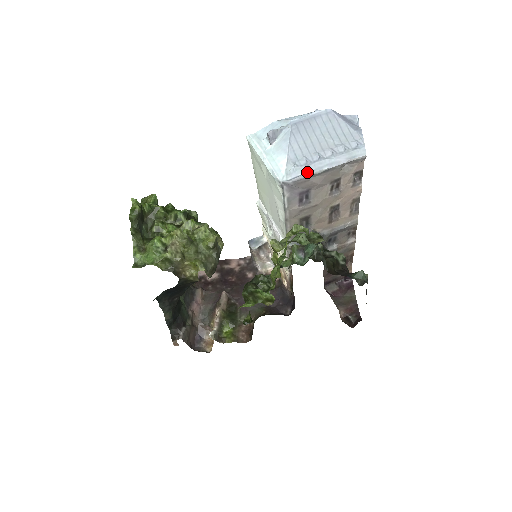
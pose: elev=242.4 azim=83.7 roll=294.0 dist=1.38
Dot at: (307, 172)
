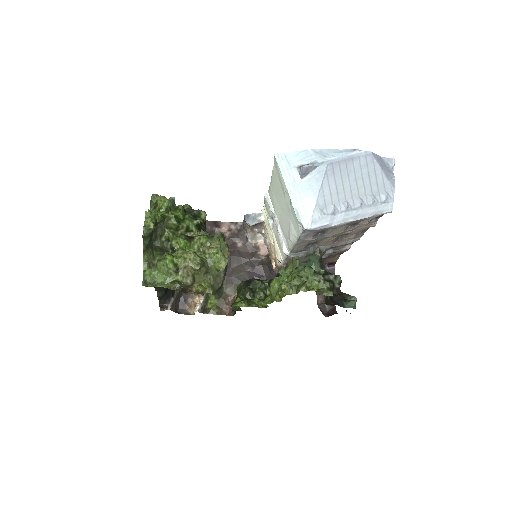
Dot at: (332, 222)
